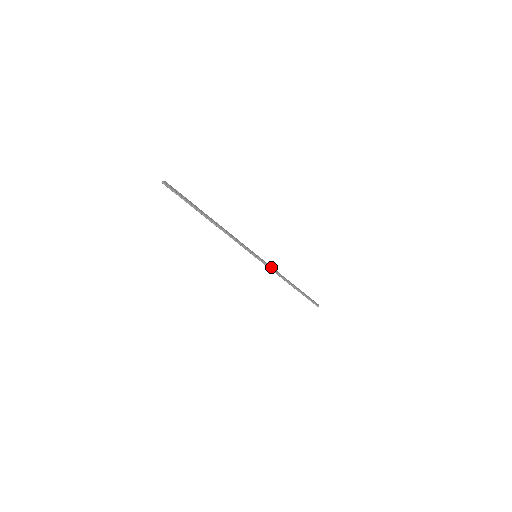
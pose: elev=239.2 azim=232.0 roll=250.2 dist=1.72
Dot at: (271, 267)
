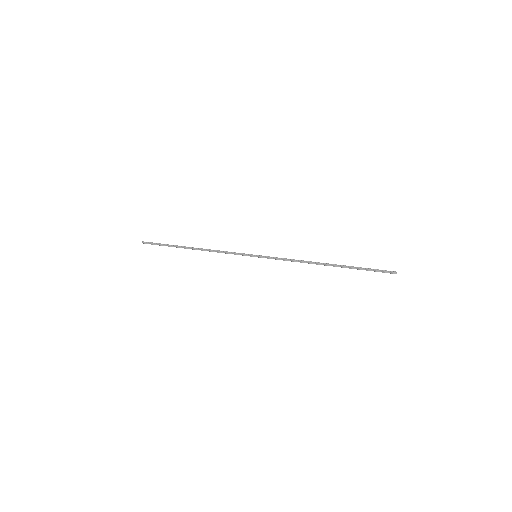
Dot at: (282, 258)
